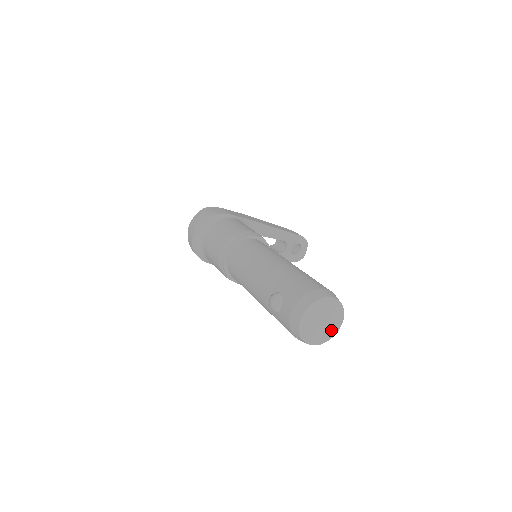
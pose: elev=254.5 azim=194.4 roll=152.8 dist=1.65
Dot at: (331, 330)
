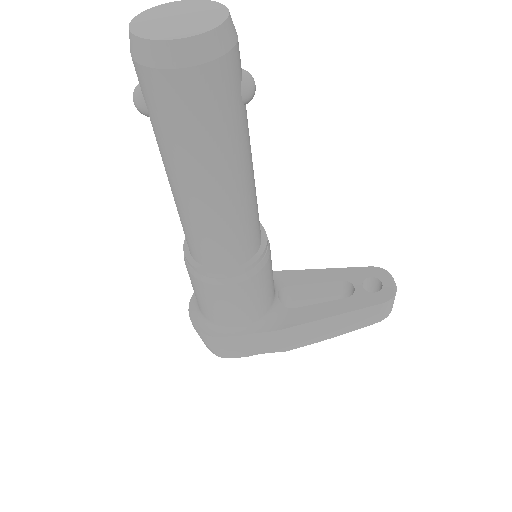
Dot at: (208, 22)
